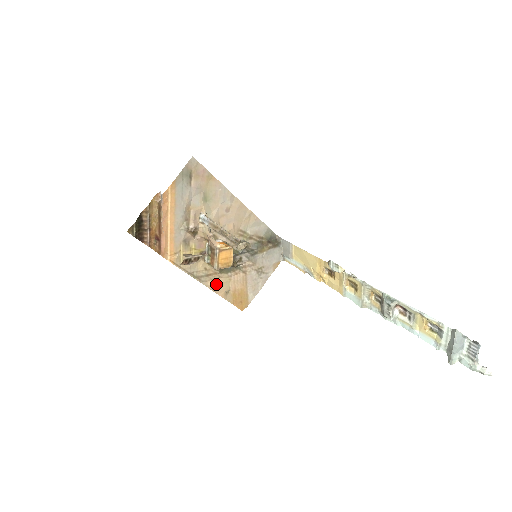
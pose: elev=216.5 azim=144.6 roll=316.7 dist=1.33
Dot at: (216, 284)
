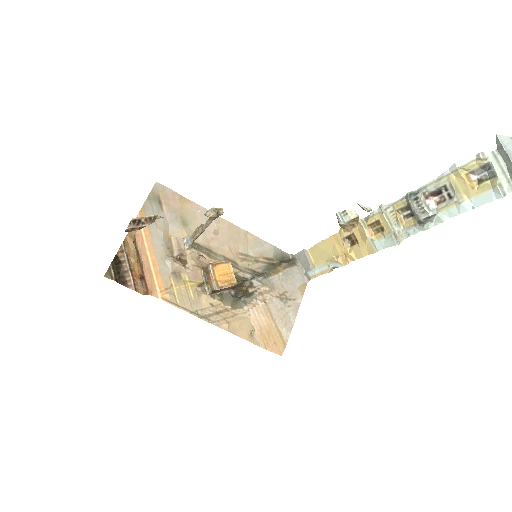
Dot at: (232, 323)
